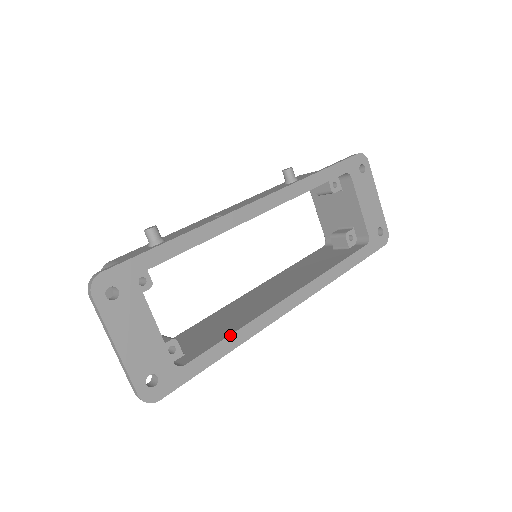
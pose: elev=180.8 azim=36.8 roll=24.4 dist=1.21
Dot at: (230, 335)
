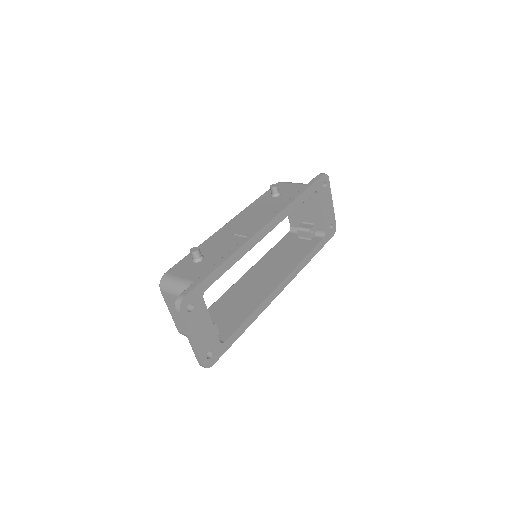
Dot at: (248, 317)
